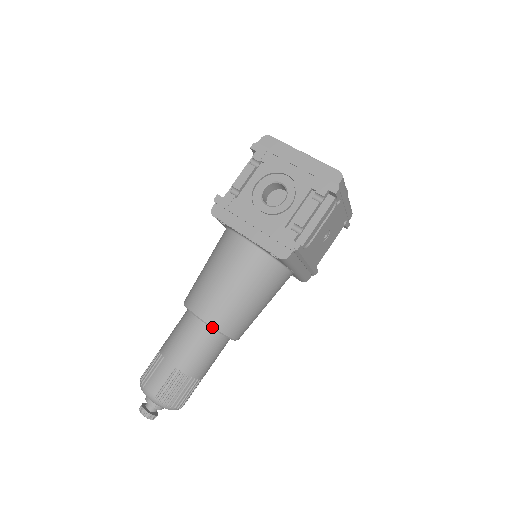
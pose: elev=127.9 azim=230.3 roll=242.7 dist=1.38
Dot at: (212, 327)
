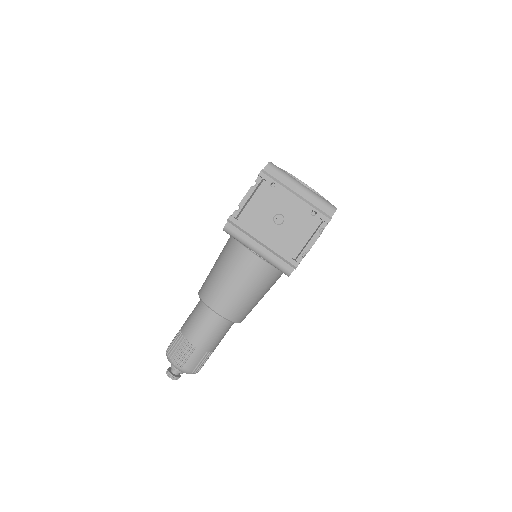
Dot at: (199, 296)
